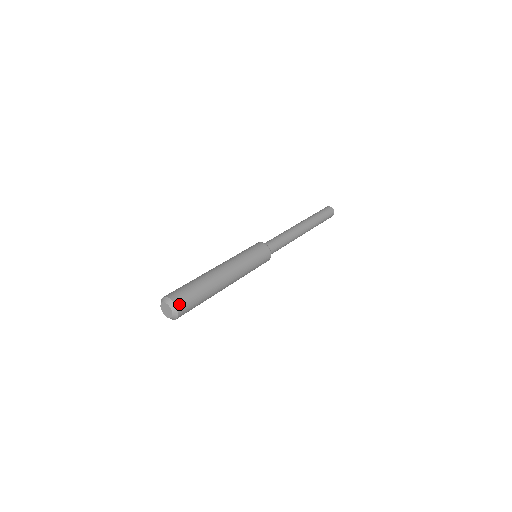
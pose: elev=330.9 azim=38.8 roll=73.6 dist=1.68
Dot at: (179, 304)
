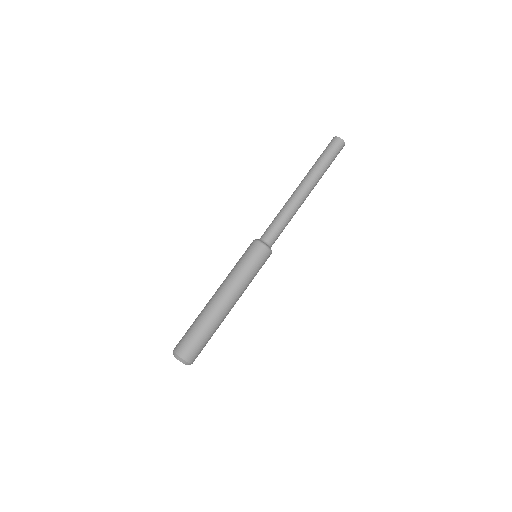
Dot at: occluded
